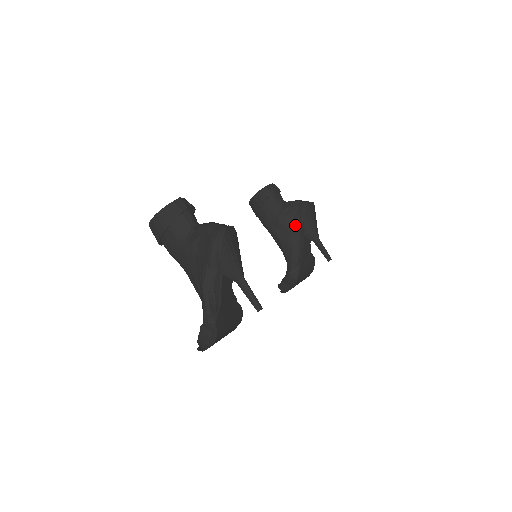
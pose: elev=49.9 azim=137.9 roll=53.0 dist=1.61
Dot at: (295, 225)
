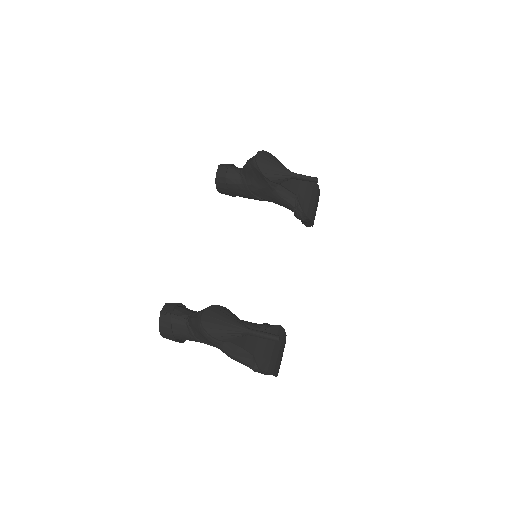
Dot at: (265, 184)
